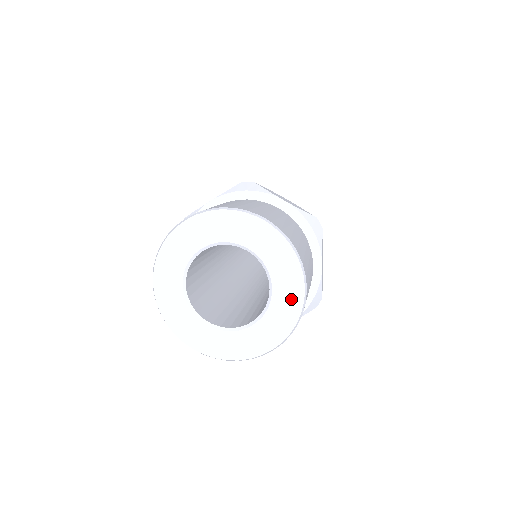
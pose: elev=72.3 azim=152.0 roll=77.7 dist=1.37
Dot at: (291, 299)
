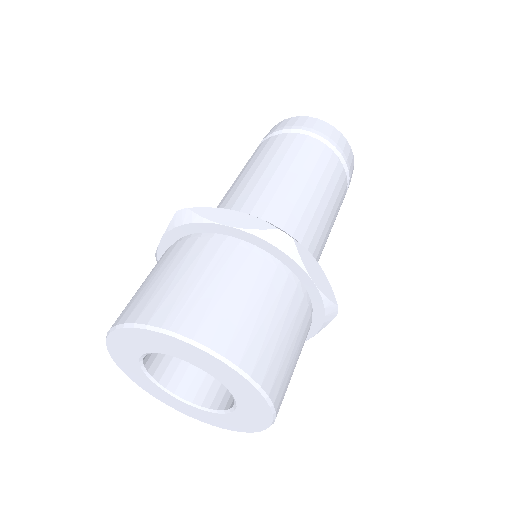
Dot at: (251, 396)
